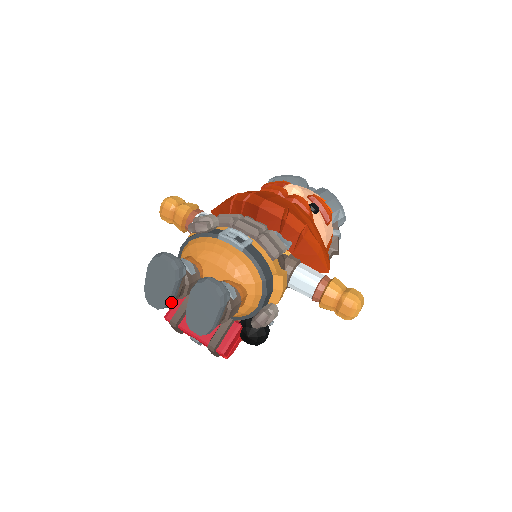
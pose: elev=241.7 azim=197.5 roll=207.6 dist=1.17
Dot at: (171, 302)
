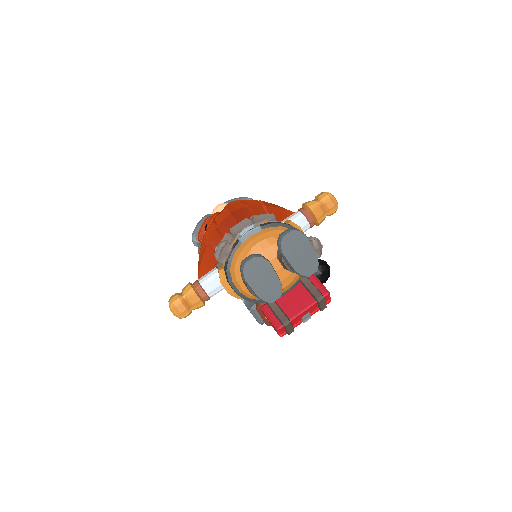
Dot at: (280, 282)
